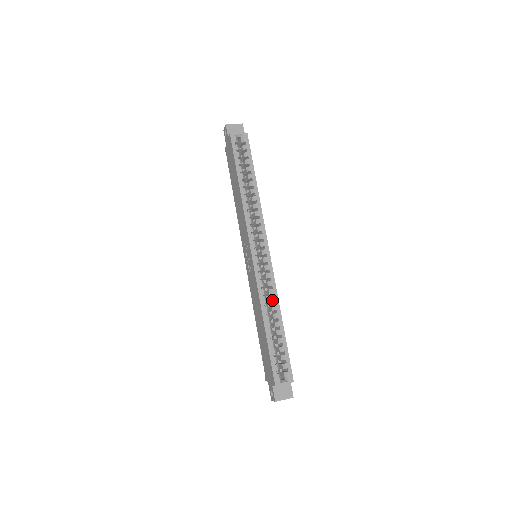
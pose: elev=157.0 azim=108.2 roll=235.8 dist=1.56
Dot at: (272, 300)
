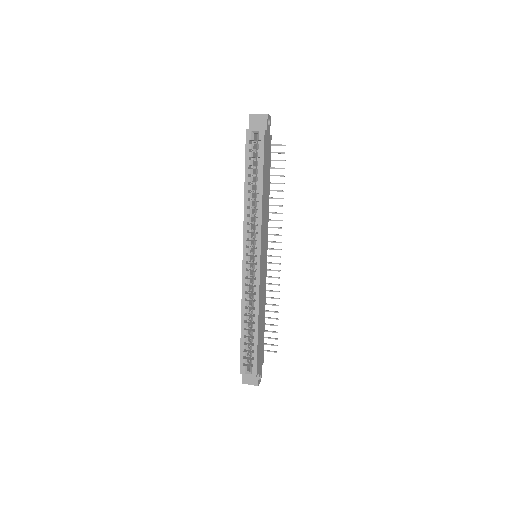
Dot at: (253, 304)
